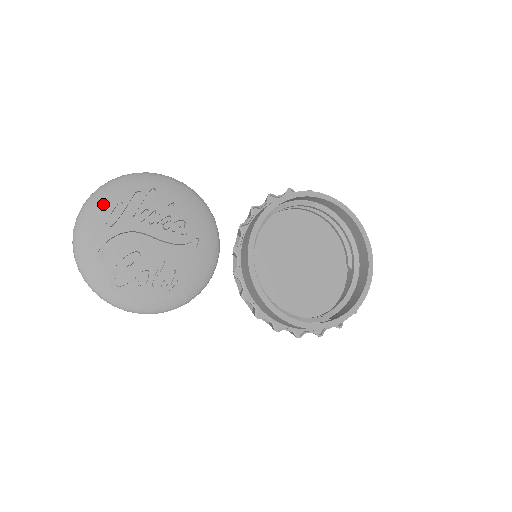
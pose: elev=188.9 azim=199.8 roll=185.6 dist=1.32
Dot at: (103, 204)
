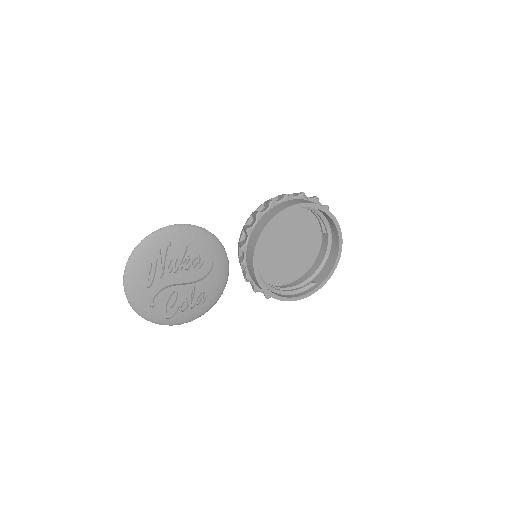
Dot at: (138, 270)
